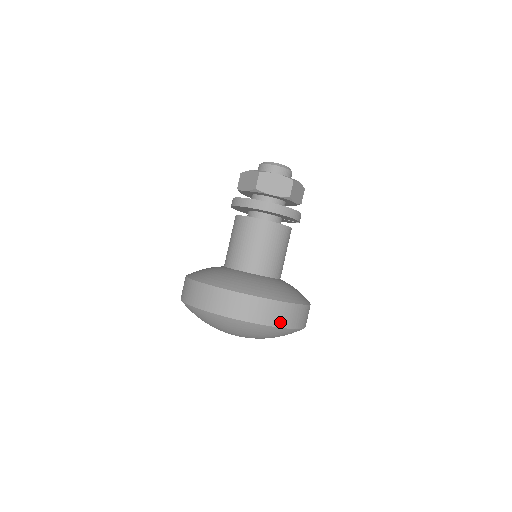
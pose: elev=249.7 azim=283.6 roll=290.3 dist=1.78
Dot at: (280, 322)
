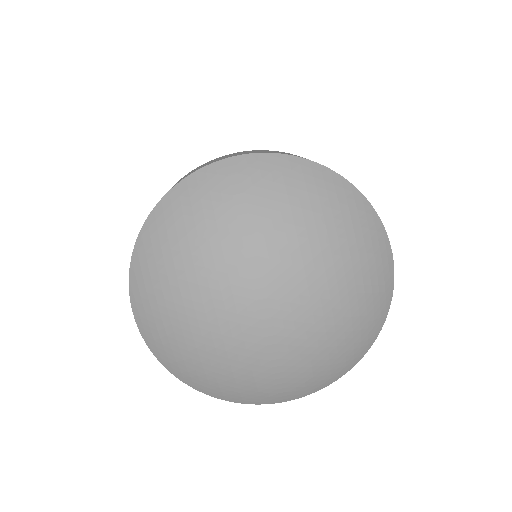
Dot at: occluded
